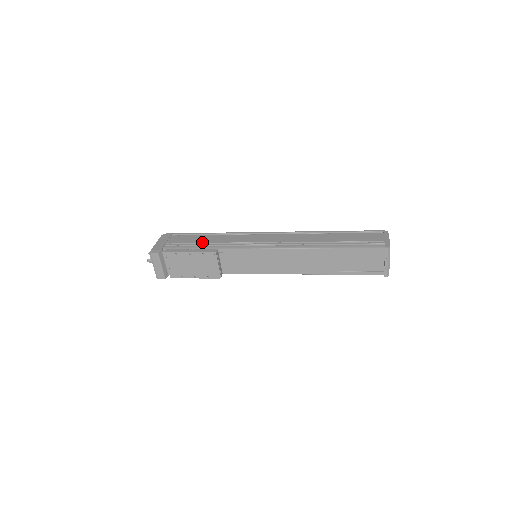
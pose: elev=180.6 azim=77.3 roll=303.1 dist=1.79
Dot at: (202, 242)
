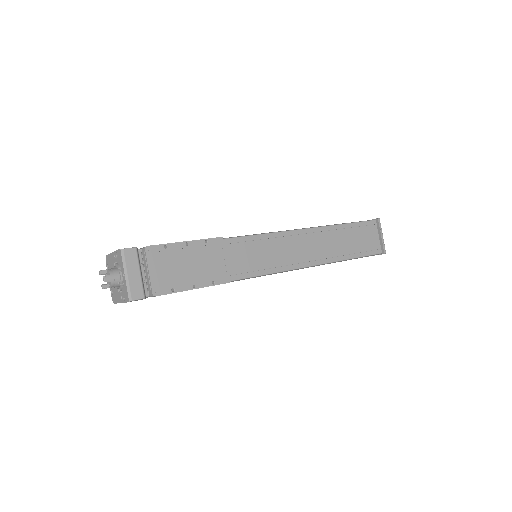
Dot at: occluded
